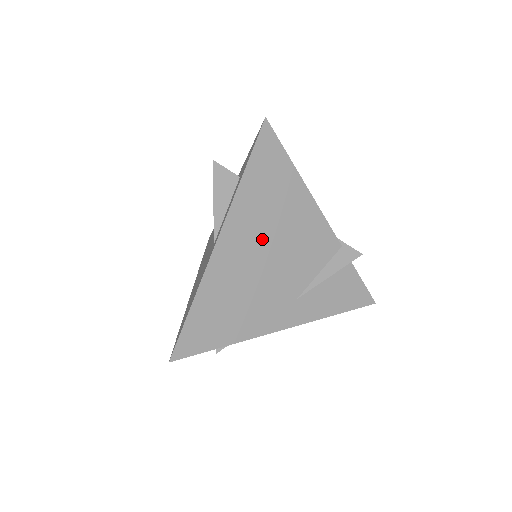
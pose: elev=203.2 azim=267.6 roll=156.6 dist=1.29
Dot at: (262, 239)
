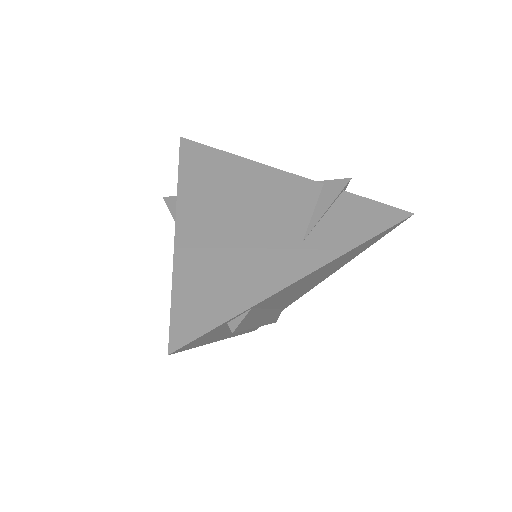
Dot at: (225, 209)
